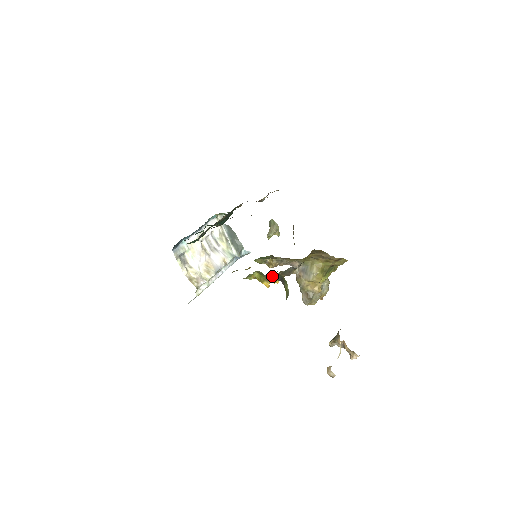
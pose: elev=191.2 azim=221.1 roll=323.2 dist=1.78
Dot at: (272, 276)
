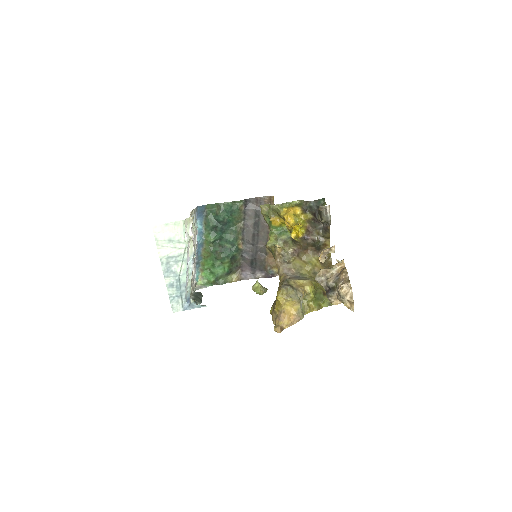
Dot at: (304, 213)
